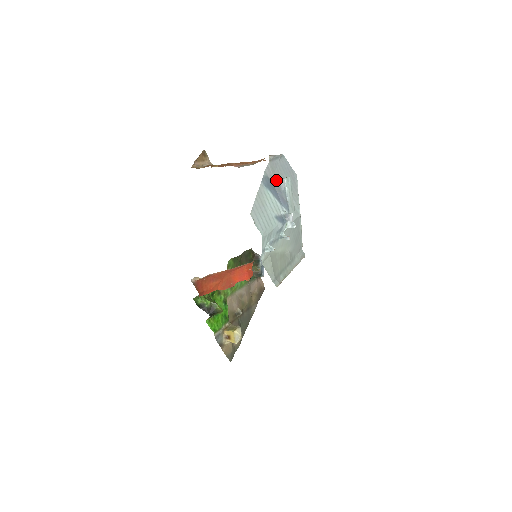
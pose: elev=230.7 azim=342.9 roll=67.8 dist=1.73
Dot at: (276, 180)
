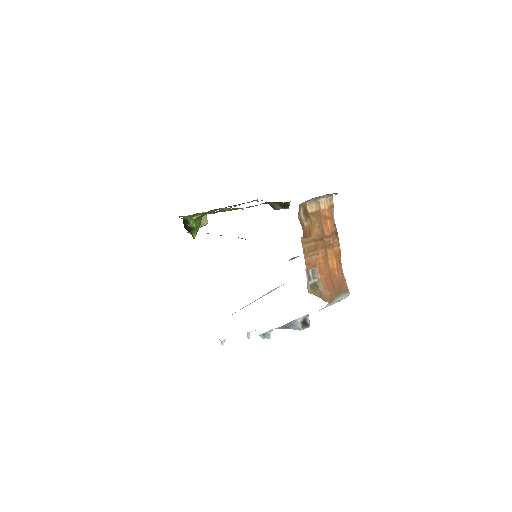
Dot at: (298, 322)
